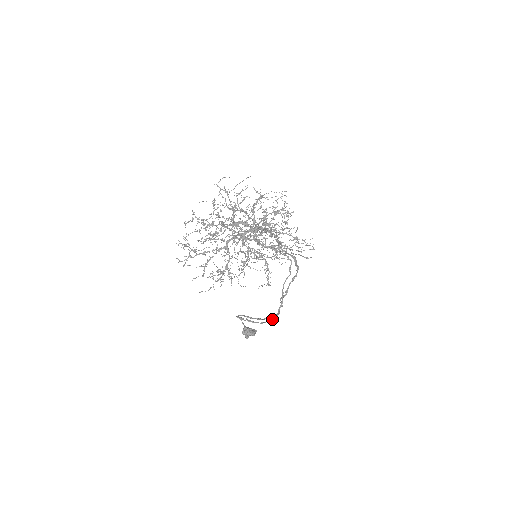
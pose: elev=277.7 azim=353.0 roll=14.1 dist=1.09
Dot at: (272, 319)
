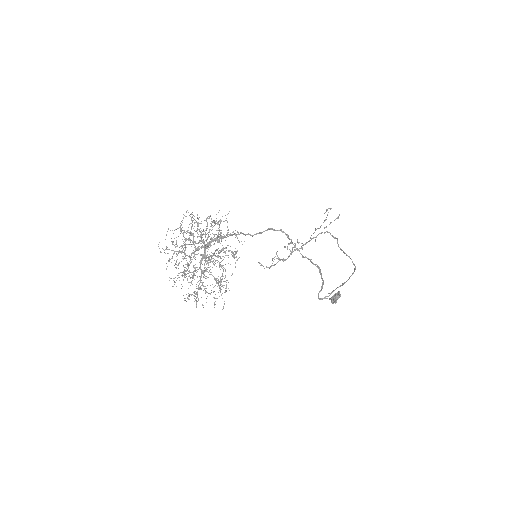
Dot at: occluded
